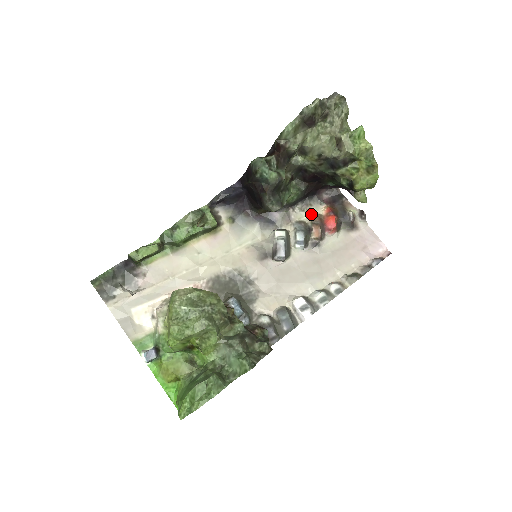
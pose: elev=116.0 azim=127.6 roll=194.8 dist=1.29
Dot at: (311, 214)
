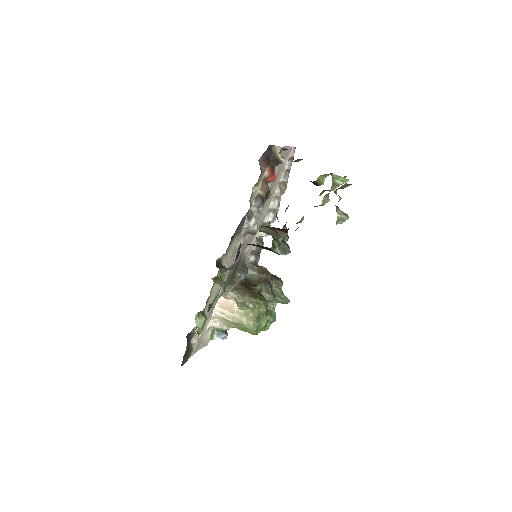
Dot at: (260, 186)
